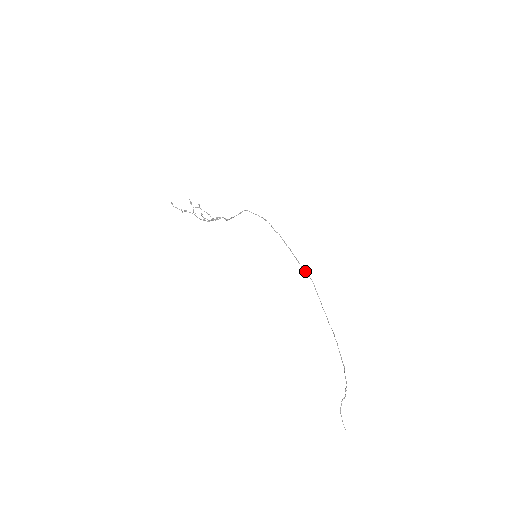
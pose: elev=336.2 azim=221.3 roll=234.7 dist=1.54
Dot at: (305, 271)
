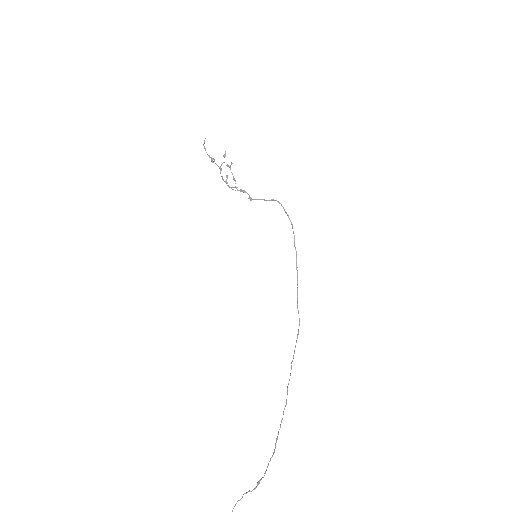
Dot at: (298, 310)
